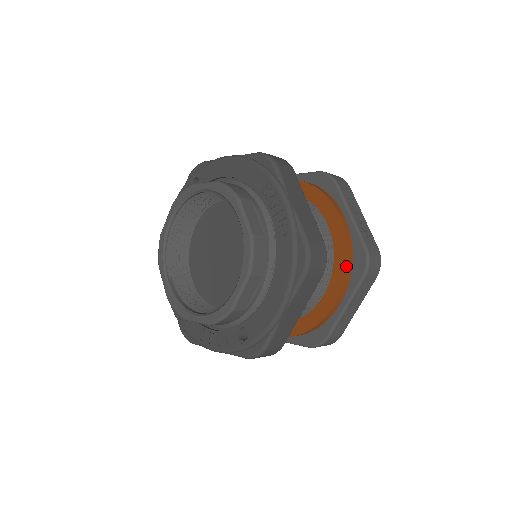
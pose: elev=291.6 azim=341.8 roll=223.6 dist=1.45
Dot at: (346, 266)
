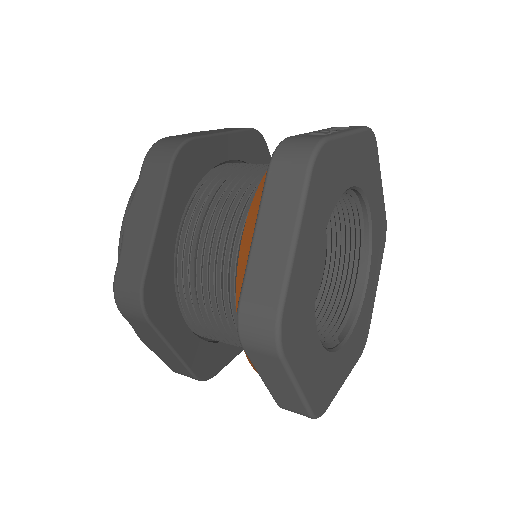
Dot at: (264, 177)
